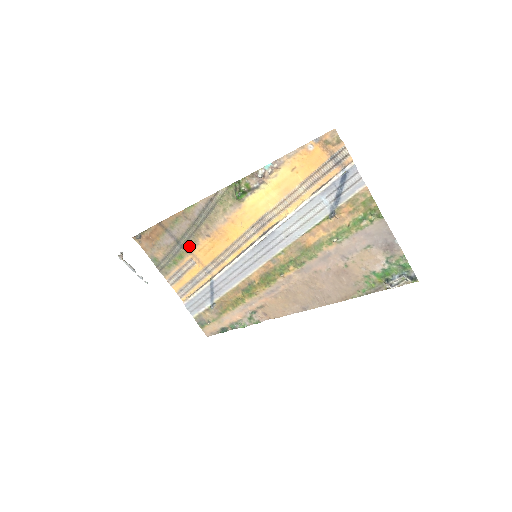
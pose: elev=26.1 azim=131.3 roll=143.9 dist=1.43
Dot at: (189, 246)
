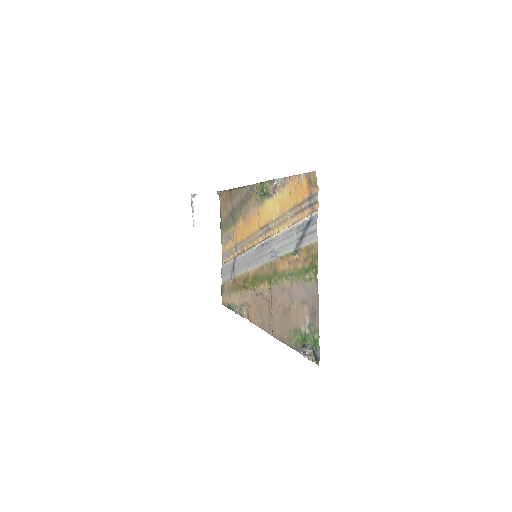
Dot at: (235, 220)
